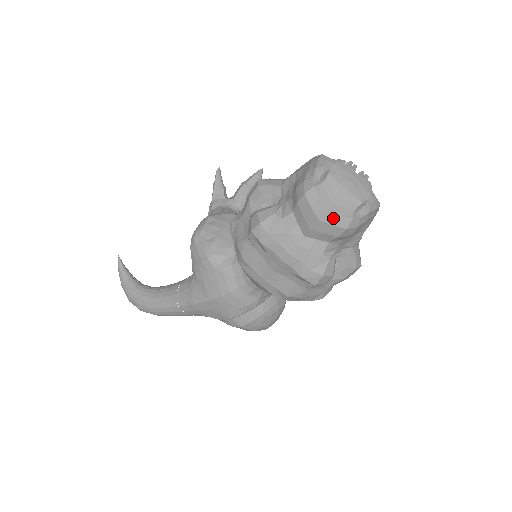
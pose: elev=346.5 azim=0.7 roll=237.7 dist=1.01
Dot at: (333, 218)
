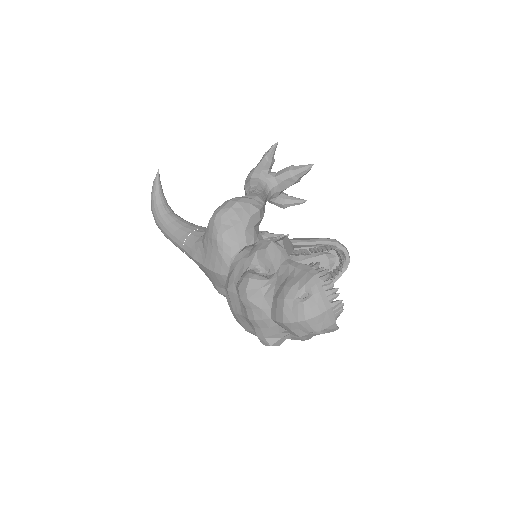
Dot at: (294, 328)
